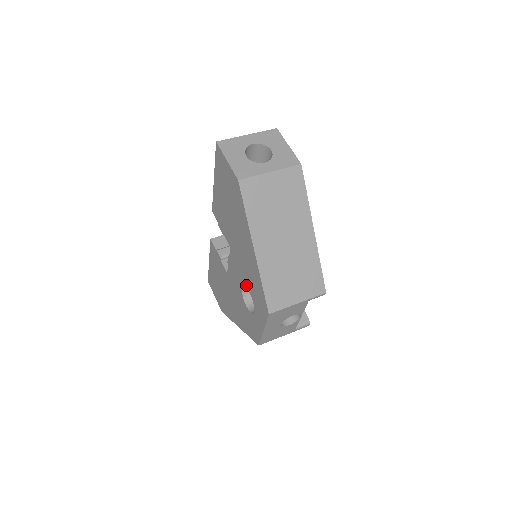
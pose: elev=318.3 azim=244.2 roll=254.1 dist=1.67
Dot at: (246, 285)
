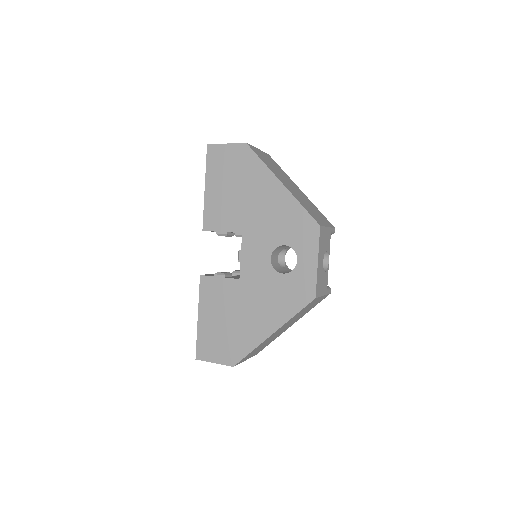
Dot at: (277, 243)
